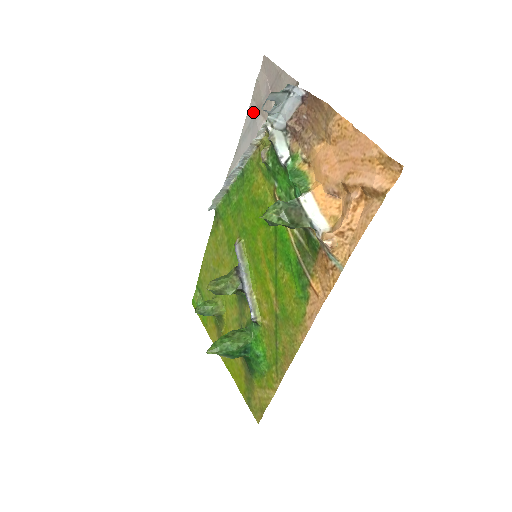
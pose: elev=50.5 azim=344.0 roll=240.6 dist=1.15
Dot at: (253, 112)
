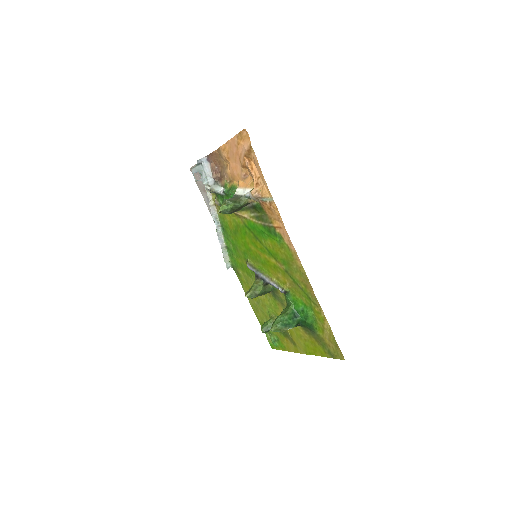
Dot at: (205, 197)
